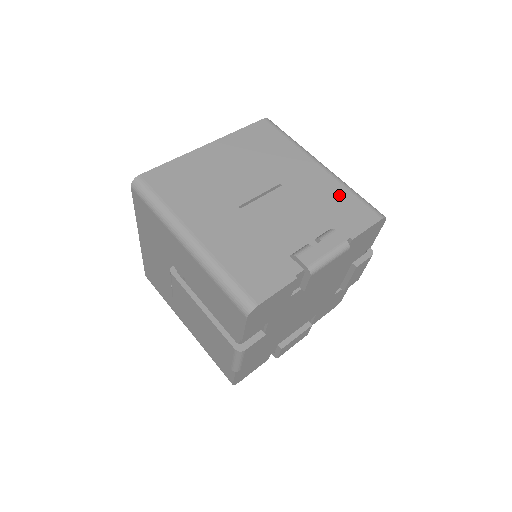
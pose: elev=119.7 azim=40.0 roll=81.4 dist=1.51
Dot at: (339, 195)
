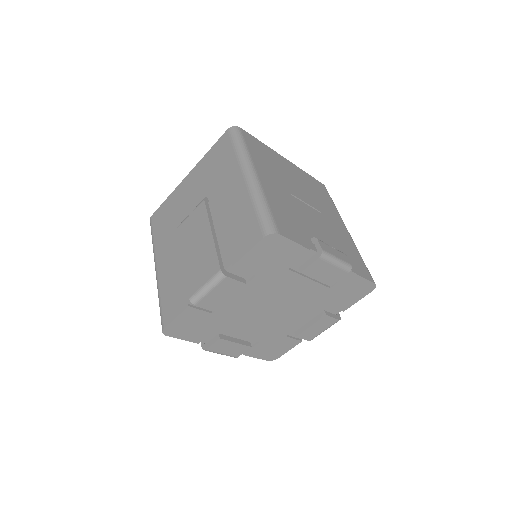
Dot at: (353, 250)
